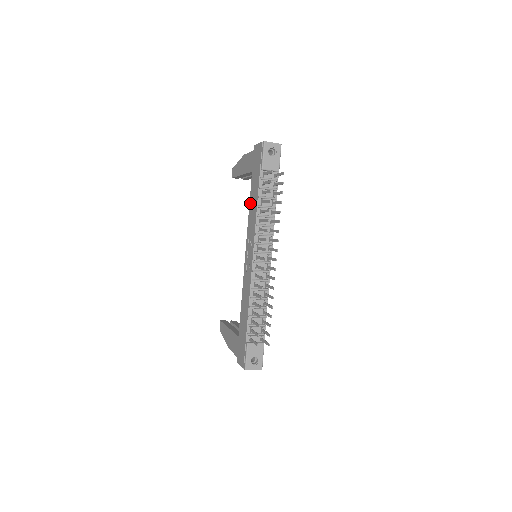
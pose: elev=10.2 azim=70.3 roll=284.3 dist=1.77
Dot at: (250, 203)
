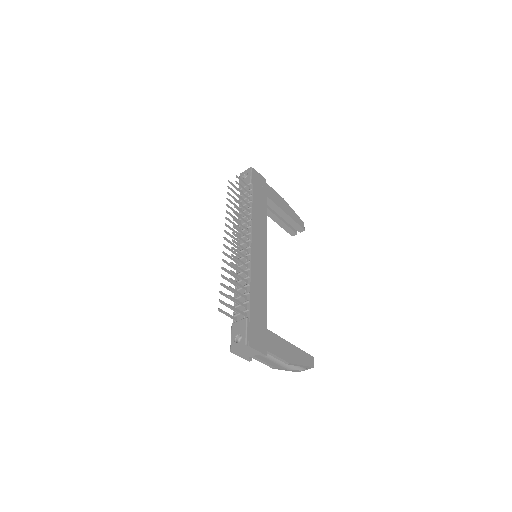
Dot at: occluded
